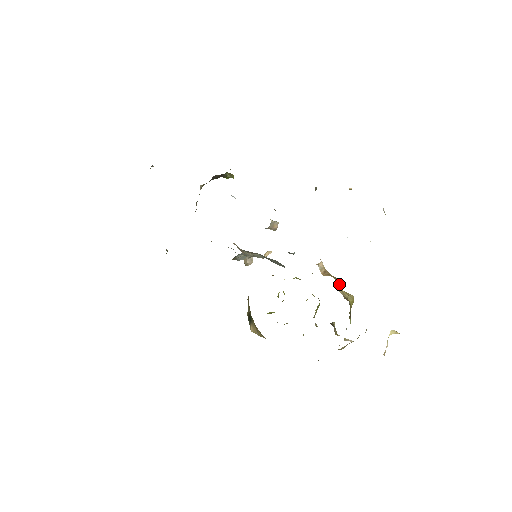
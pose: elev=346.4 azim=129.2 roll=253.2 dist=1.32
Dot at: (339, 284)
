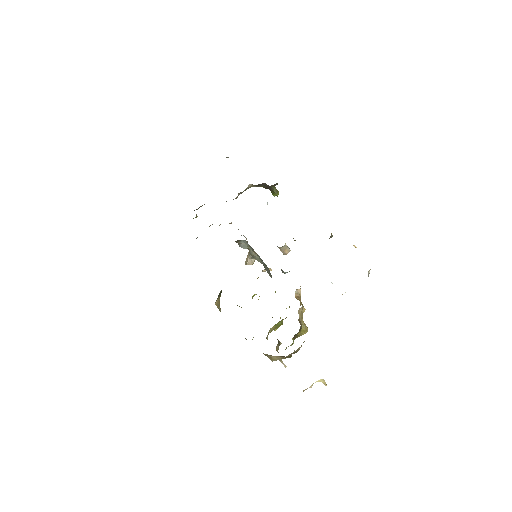
Dot at: (303, 312)
